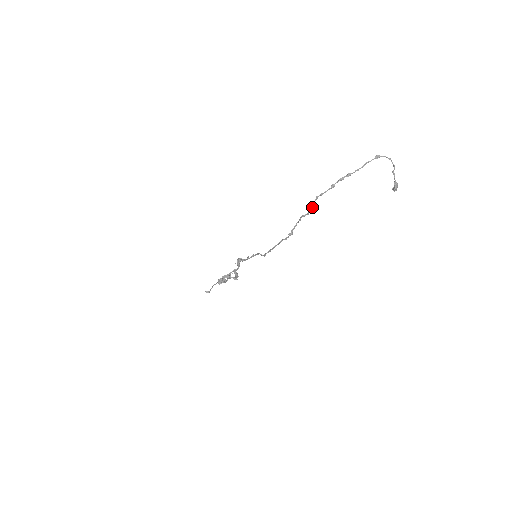
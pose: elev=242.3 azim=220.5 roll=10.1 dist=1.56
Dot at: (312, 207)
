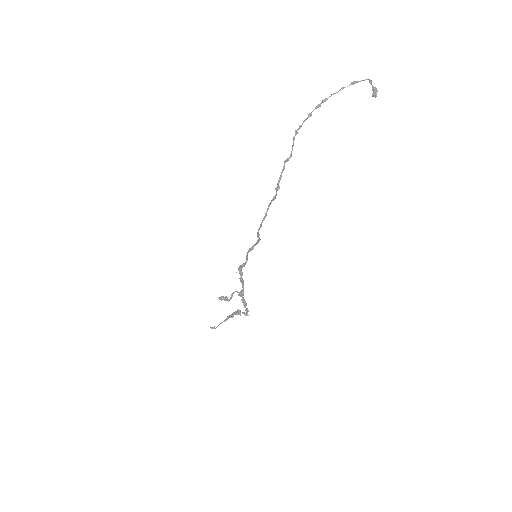
Dot at: (293, 145)
